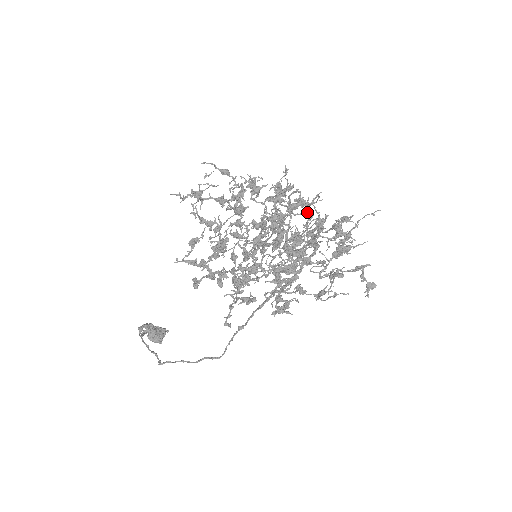
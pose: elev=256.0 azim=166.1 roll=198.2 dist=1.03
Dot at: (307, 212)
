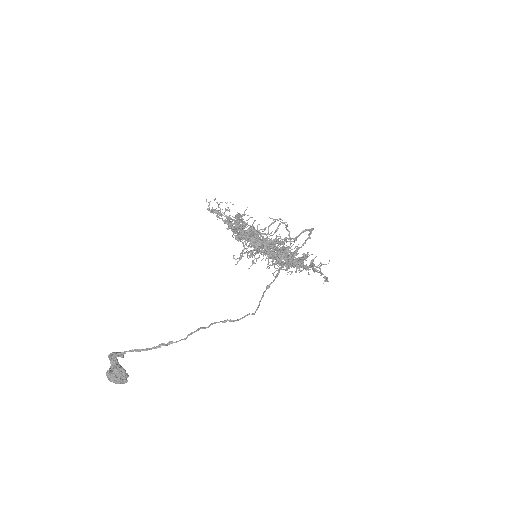
Dot at: occluded
